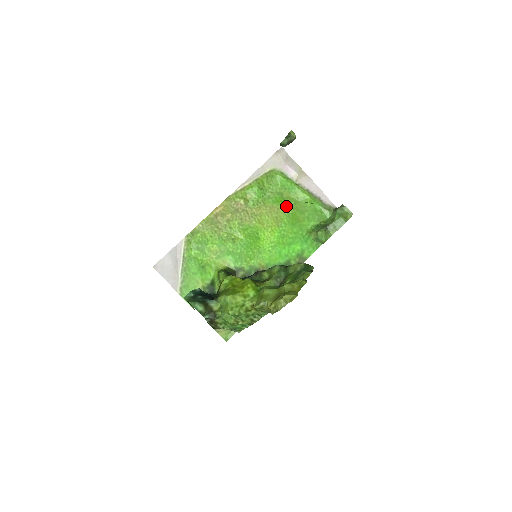
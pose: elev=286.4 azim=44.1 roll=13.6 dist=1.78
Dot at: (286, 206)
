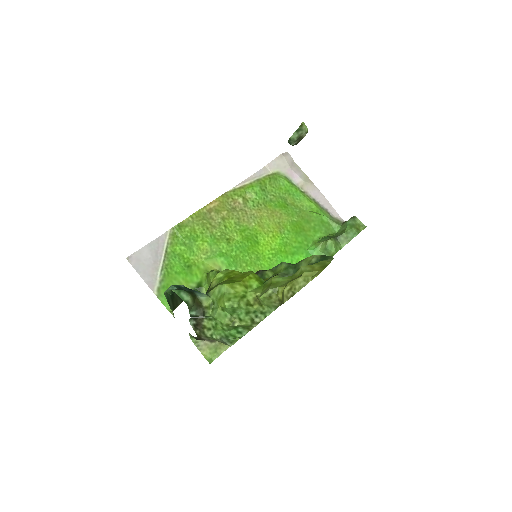
Dot at: (290, 212)
